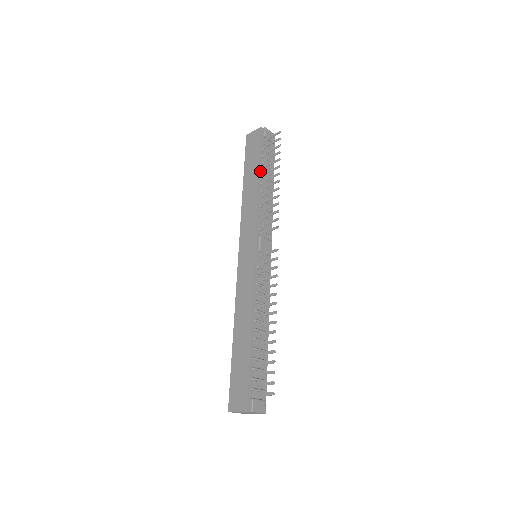
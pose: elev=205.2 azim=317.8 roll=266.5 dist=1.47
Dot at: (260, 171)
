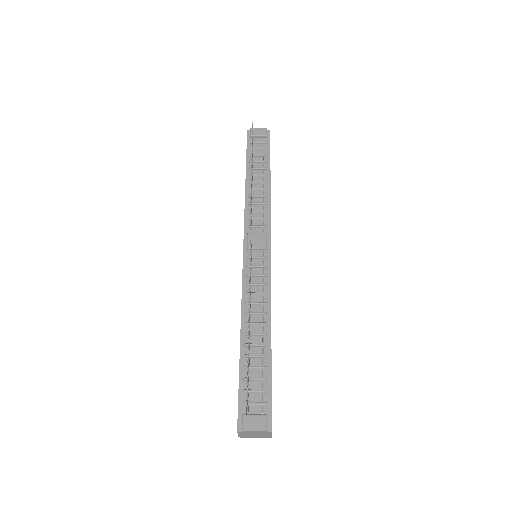
Dot at: (248, 171)
